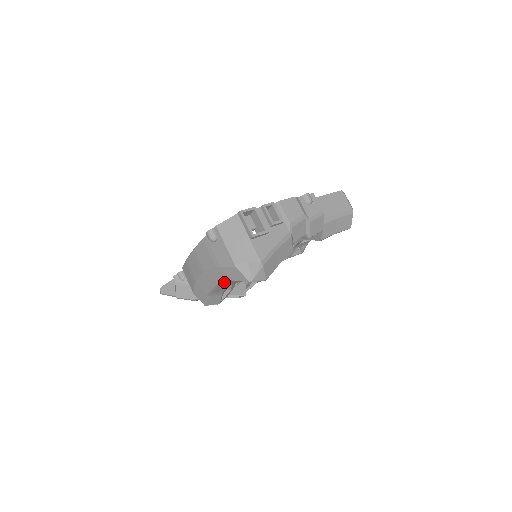
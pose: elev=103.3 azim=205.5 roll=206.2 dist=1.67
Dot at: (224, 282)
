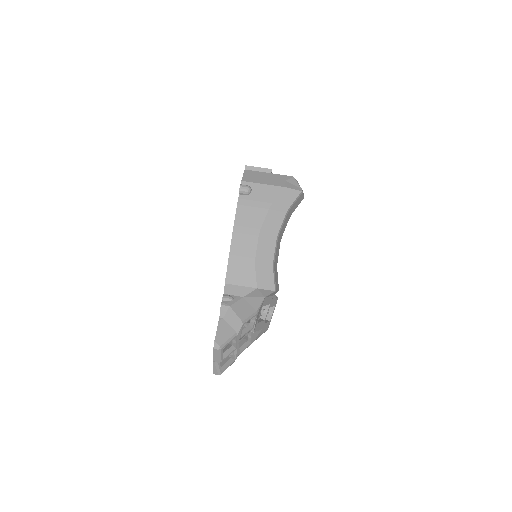
Dot at: (283, 220)
